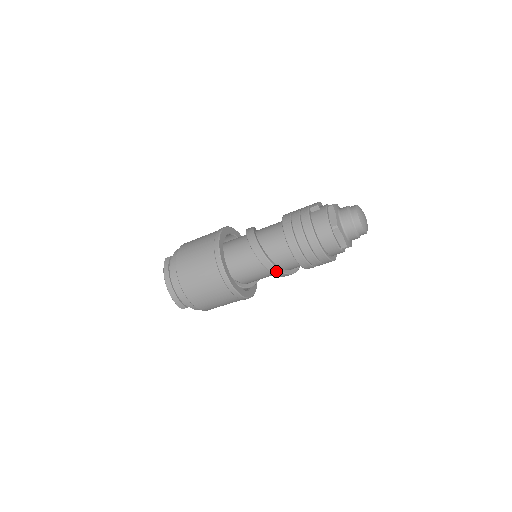
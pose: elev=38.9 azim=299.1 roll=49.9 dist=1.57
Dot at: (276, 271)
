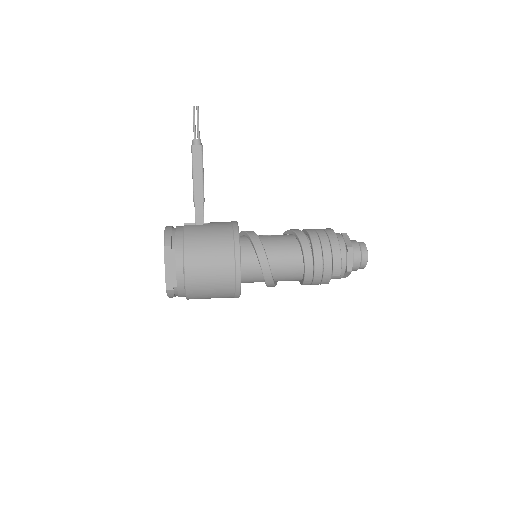
Dot at: occluded
